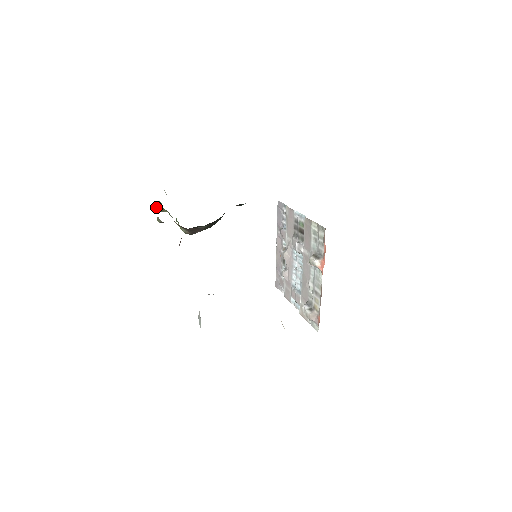
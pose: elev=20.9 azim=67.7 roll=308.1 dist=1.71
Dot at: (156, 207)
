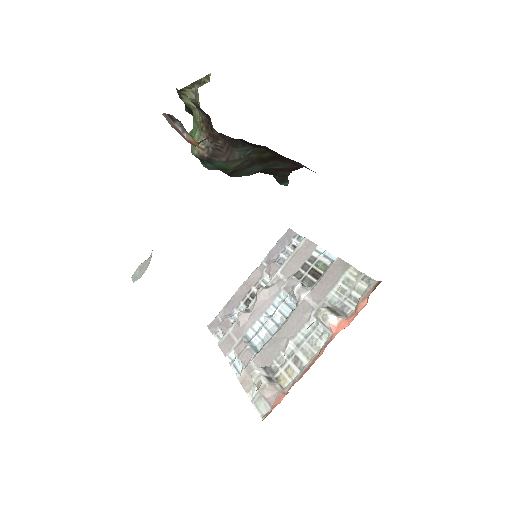
Dot at: (187, 87)
